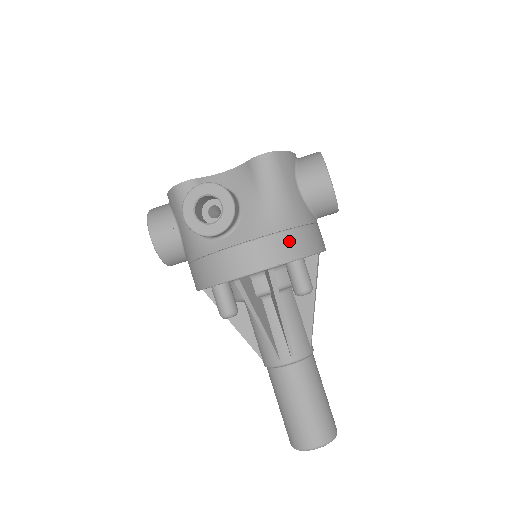
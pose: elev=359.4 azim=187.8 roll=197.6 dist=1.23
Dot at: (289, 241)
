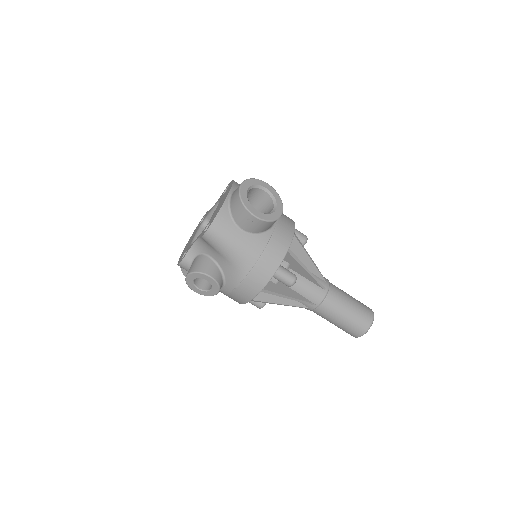
Dot at: (259, 273)
